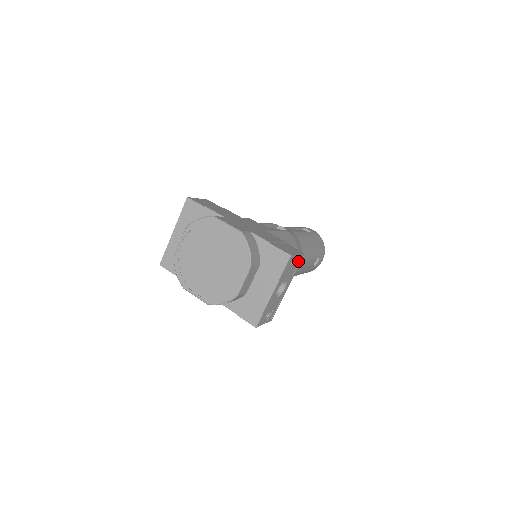
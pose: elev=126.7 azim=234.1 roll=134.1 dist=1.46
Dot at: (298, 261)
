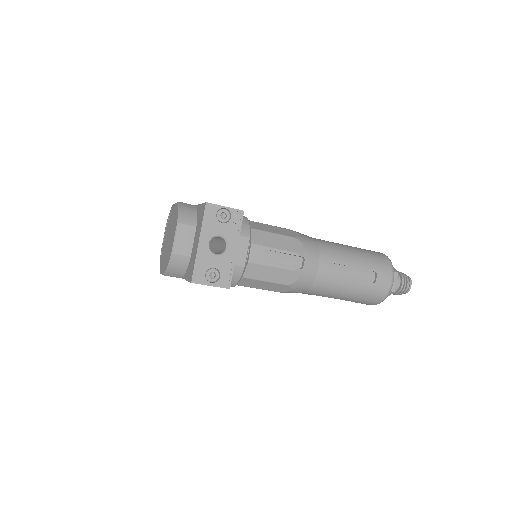
Dot at: (236, 218)
